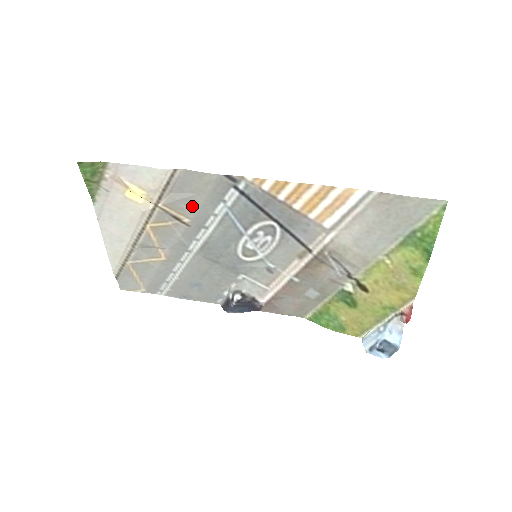
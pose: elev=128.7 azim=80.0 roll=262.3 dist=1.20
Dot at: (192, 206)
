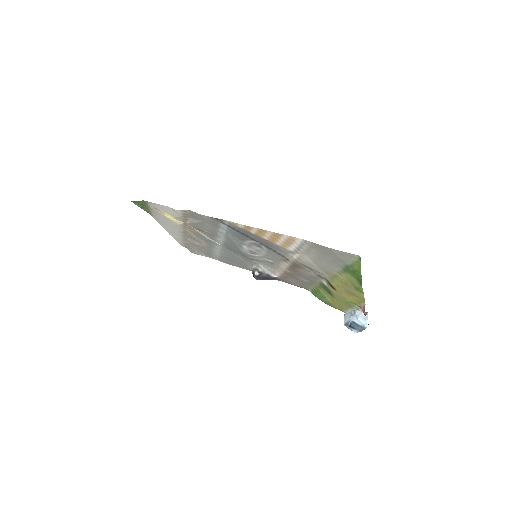
Dot at: (205, 226)
